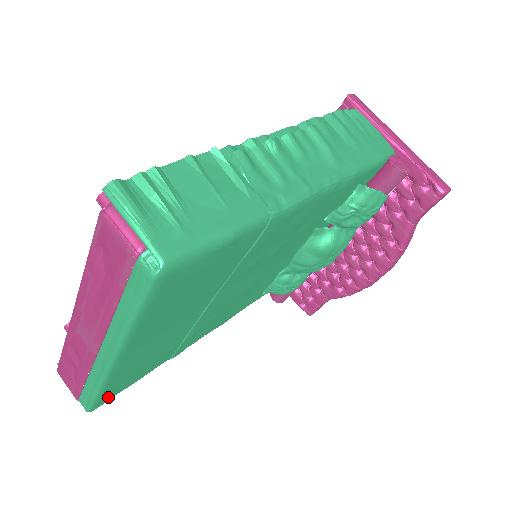
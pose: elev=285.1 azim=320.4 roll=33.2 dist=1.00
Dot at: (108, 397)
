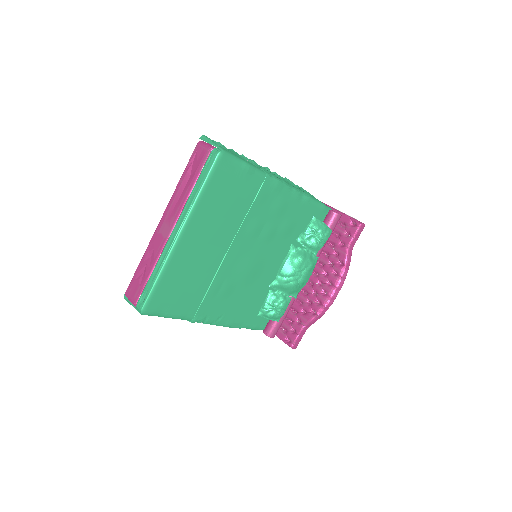
Dot at: (157, 302)
